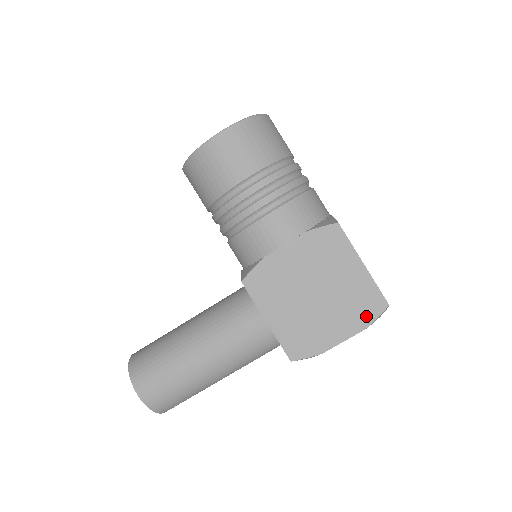
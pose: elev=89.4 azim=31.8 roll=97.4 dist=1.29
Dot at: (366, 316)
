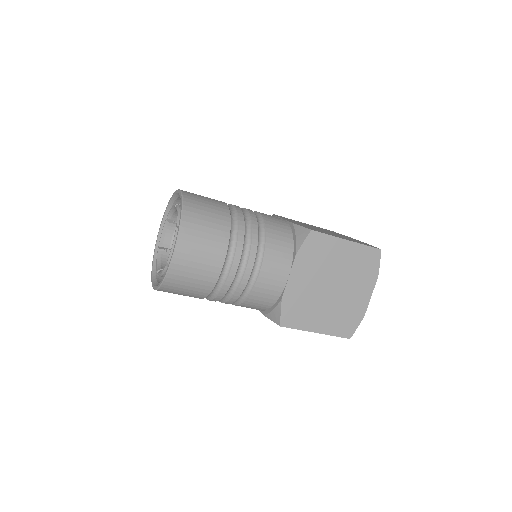
Dot at: occluded
